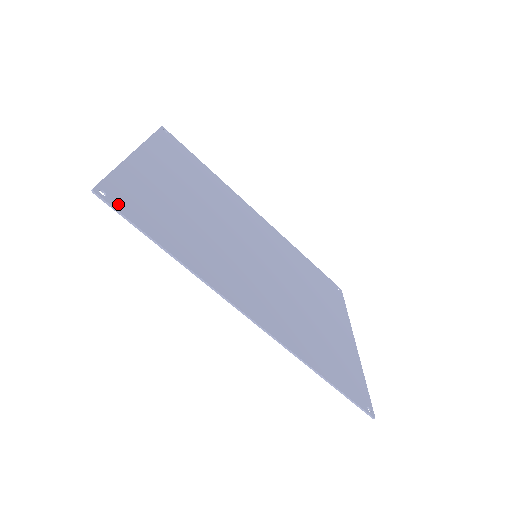
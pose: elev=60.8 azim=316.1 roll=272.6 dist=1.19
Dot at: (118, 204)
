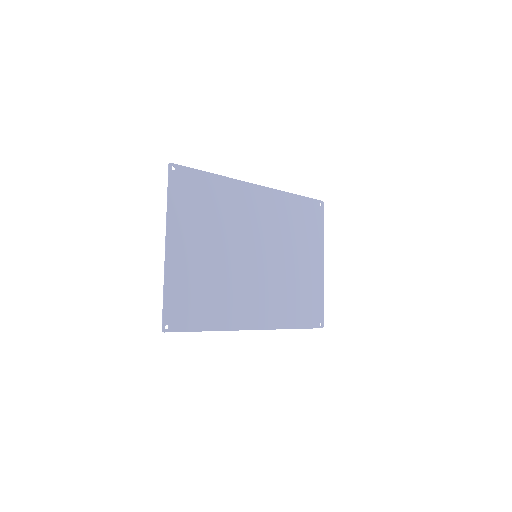
Dot at: (176, 326)
